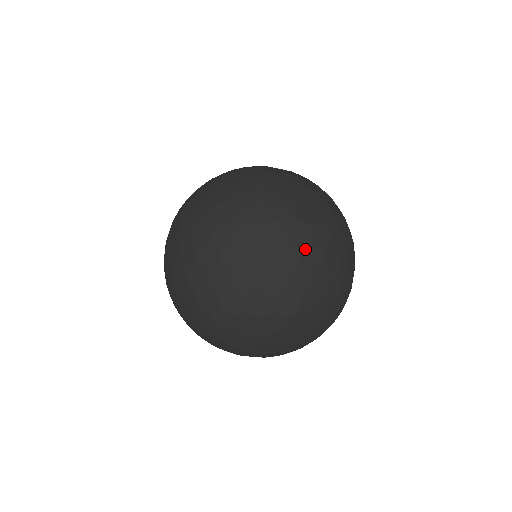
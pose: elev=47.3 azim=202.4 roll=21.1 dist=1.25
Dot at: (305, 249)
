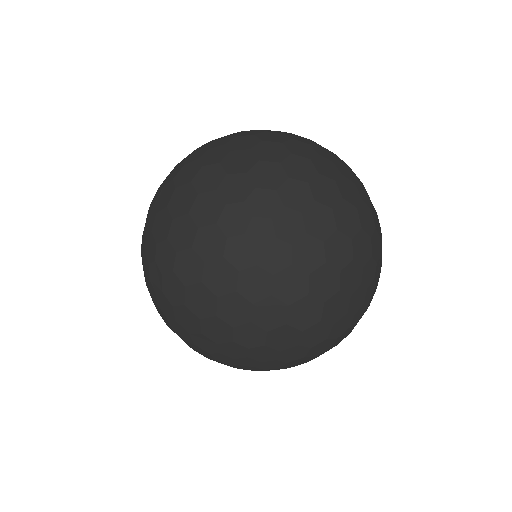
Dot at: (288, 135)
